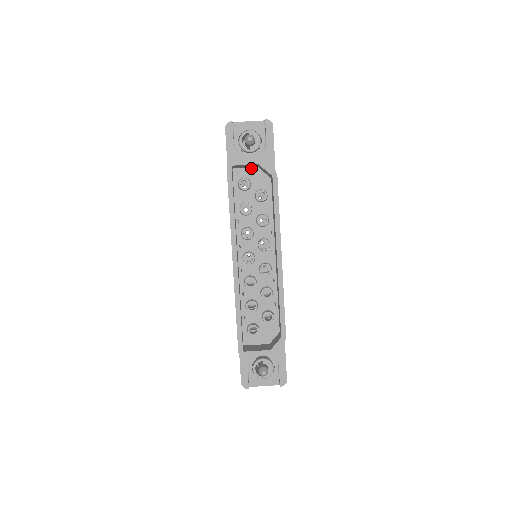
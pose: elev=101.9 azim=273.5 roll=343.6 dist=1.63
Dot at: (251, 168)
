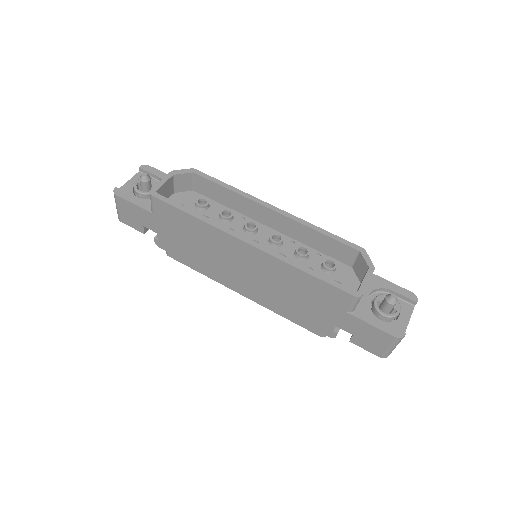
Dot at: (170, 198)
